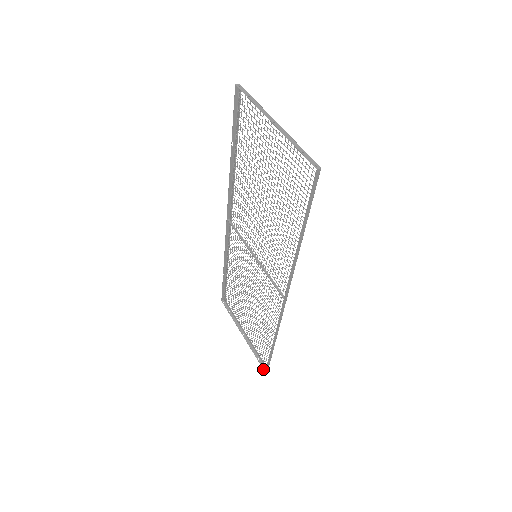
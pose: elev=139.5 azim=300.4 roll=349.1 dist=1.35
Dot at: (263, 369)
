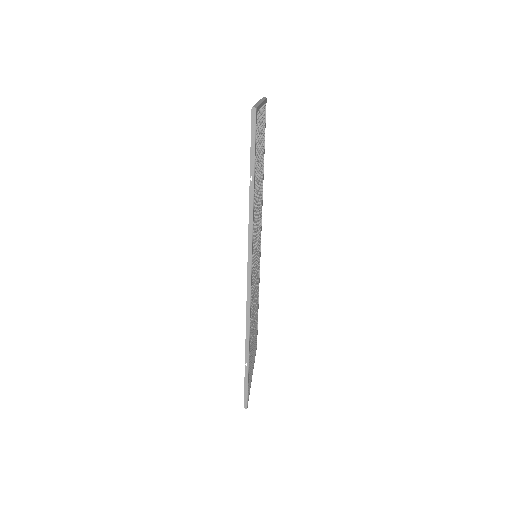
Dot at: occluded
